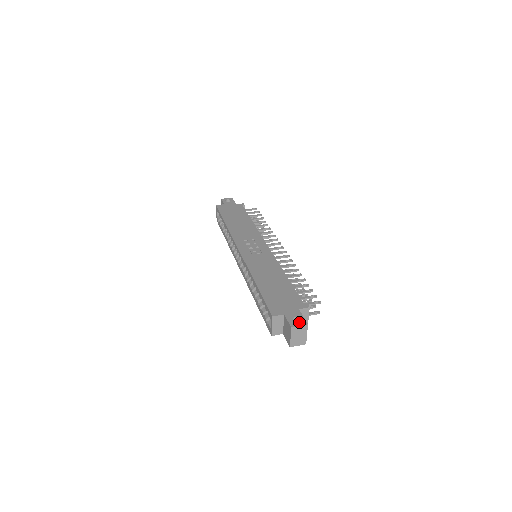
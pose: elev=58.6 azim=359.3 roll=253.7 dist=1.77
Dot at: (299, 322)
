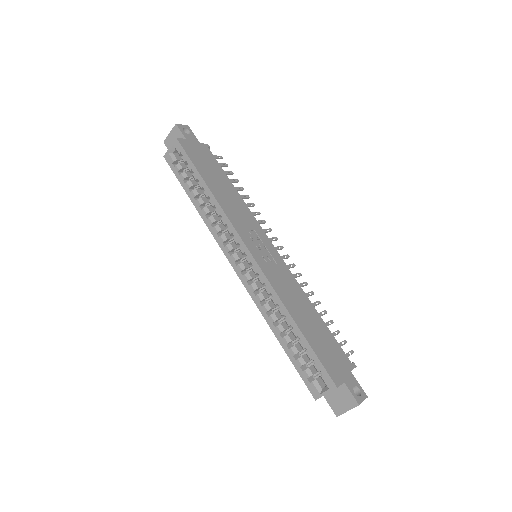
Dot at: (361, 395)
